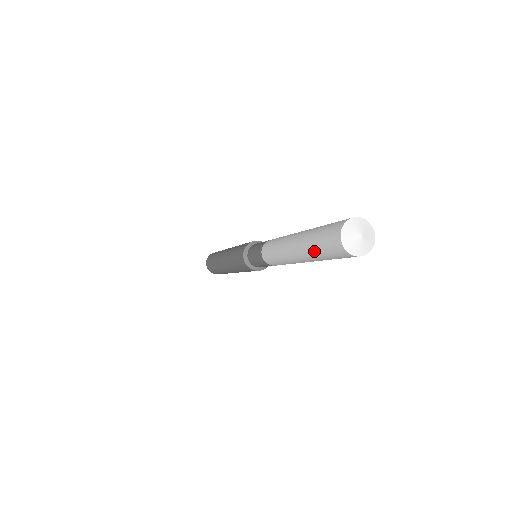
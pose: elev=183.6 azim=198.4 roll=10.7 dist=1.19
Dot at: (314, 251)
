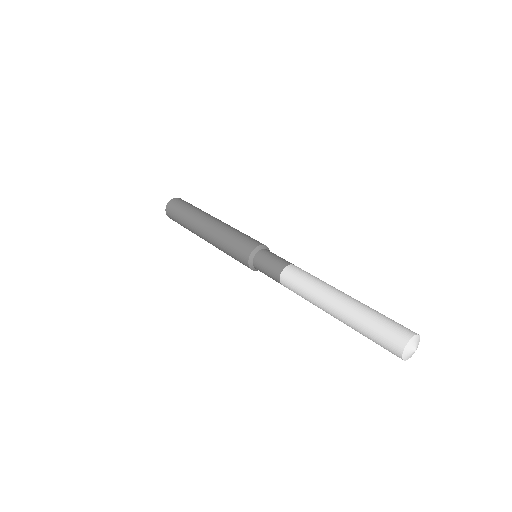
Dot at: occluded
